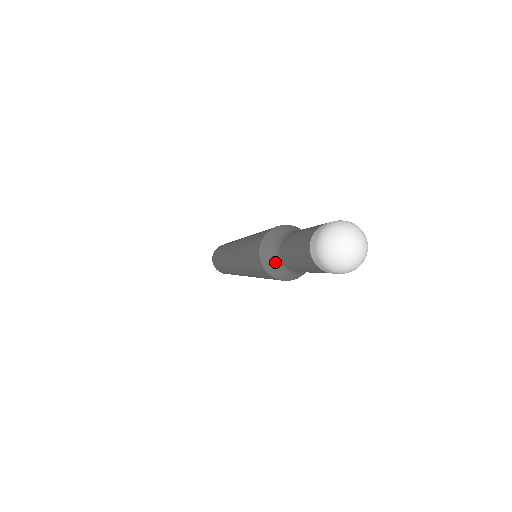
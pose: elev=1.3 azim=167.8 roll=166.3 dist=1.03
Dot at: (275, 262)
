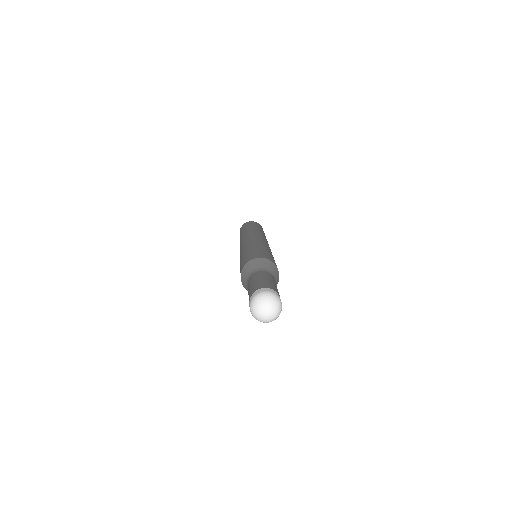
Dot at: occluded
